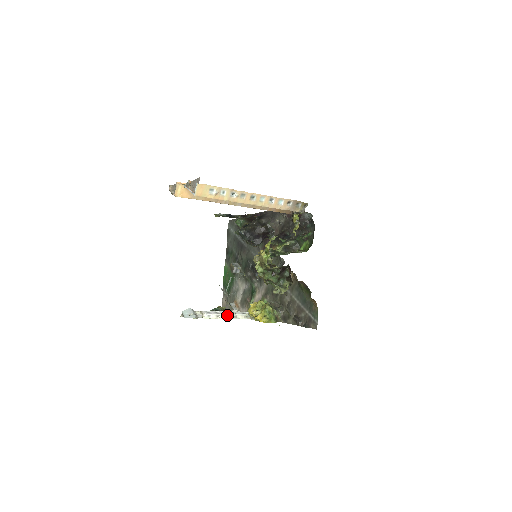
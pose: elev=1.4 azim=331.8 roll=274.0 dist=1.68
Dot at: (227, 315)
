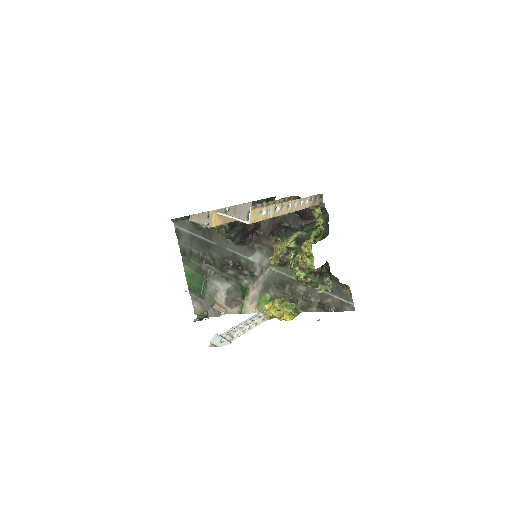
Dot at: (250, 326)
